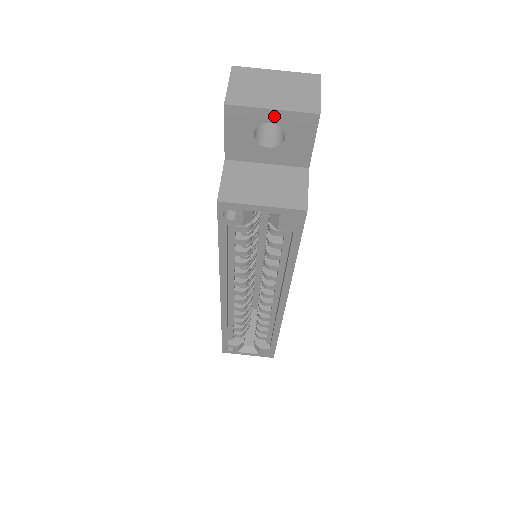
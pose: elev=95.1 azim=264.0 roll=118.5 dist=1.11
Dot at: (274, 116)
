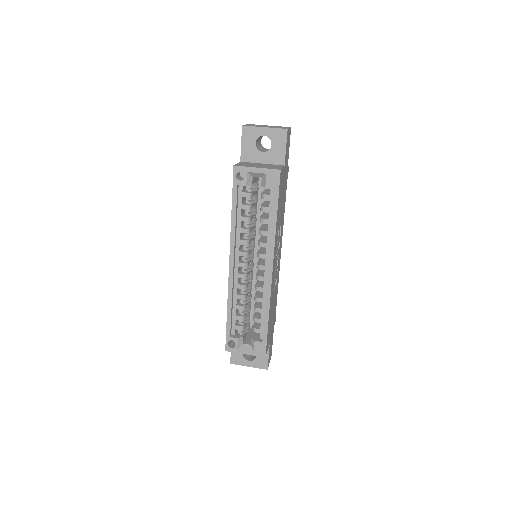
Dot at: (266, 131)
